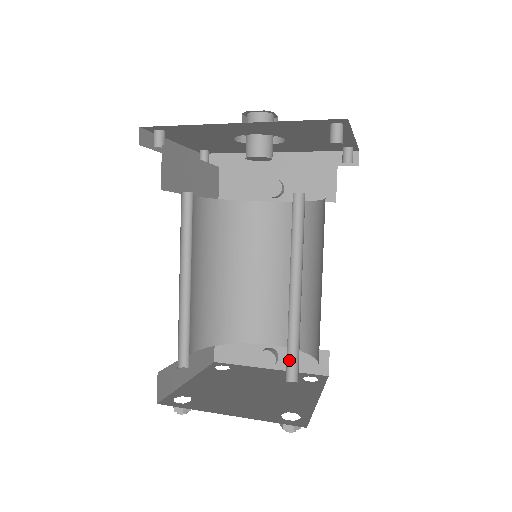
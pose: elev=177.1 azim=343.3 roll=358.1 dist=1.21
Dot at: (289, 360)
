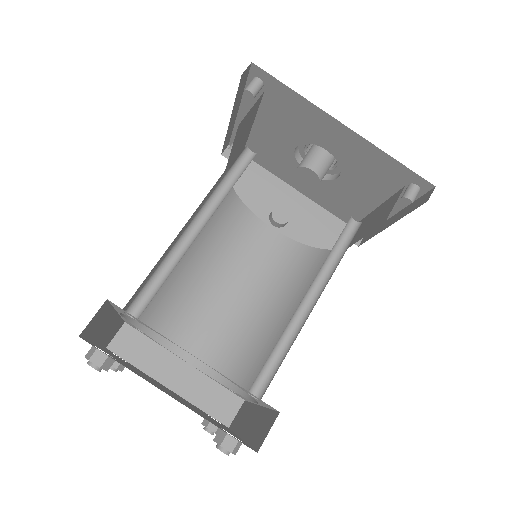
Dot at: (262, 370)
